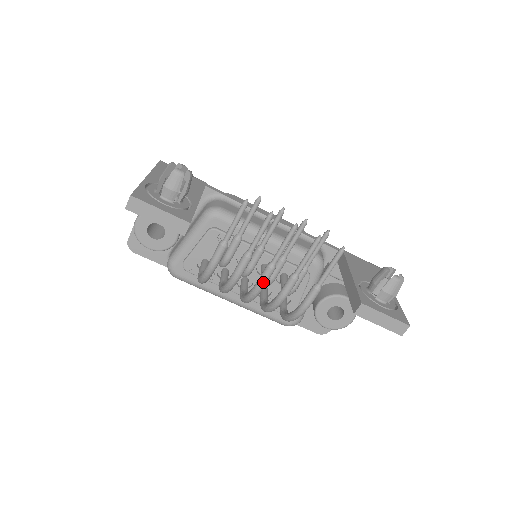
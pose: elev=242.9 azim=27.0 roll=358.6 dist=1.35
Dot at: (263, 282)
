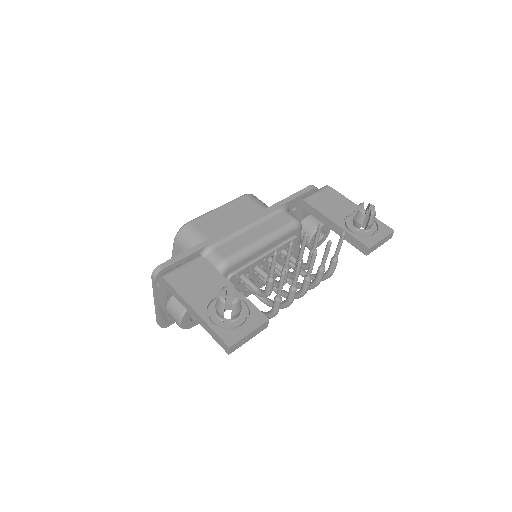
Dot at: occluded
